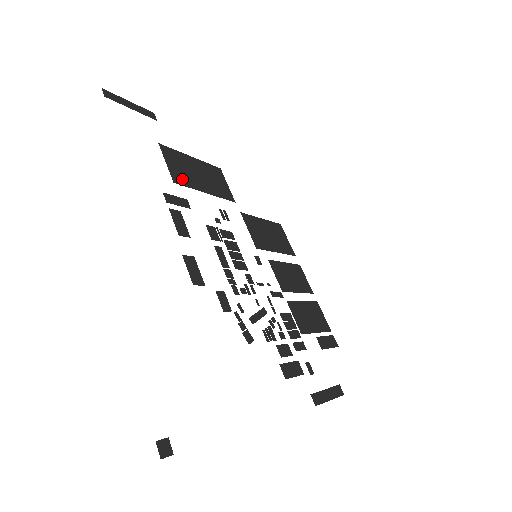
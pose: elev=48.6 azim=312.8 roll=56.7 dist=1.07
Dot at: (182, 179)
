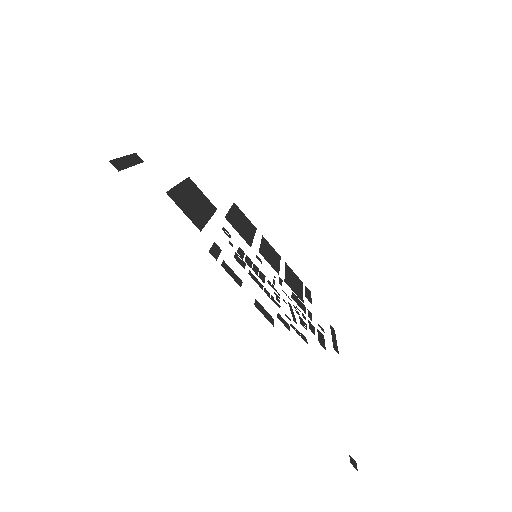
Dot at: (198, 221)
